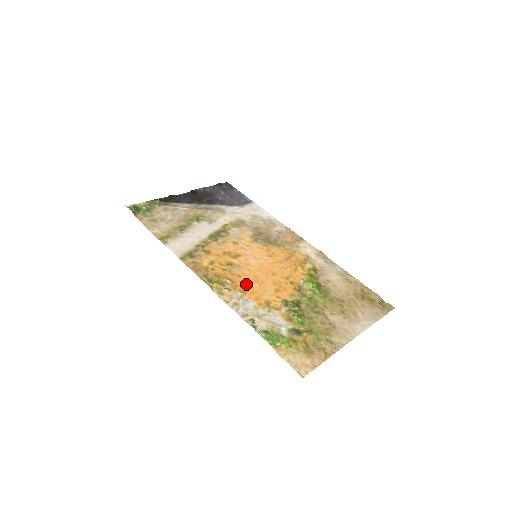
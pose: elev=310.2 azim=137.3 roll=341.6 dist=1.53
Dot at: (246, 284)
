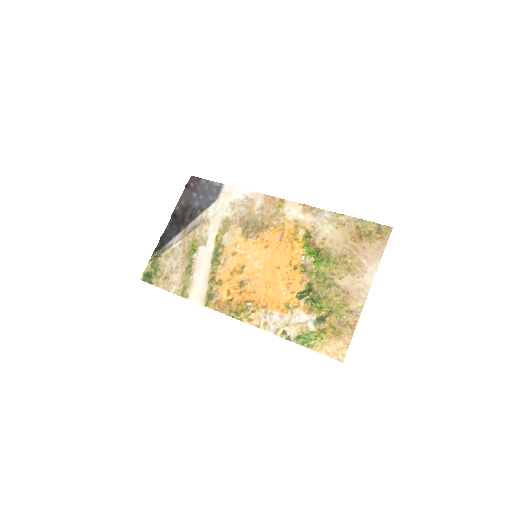
Dot at: (263, 297)
